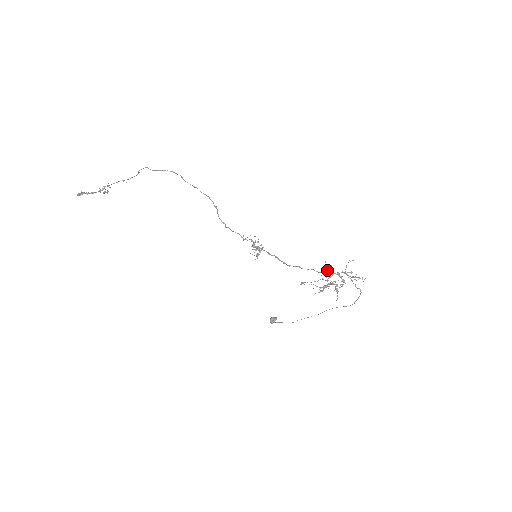
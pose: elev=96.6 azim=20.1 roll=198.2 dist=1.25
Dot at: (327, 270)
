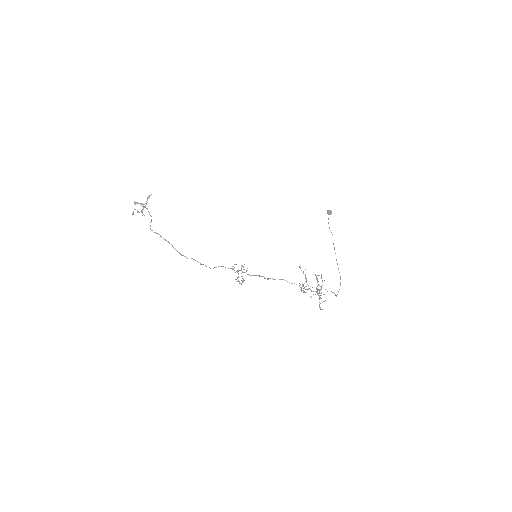
Dot at: (302, 286)
